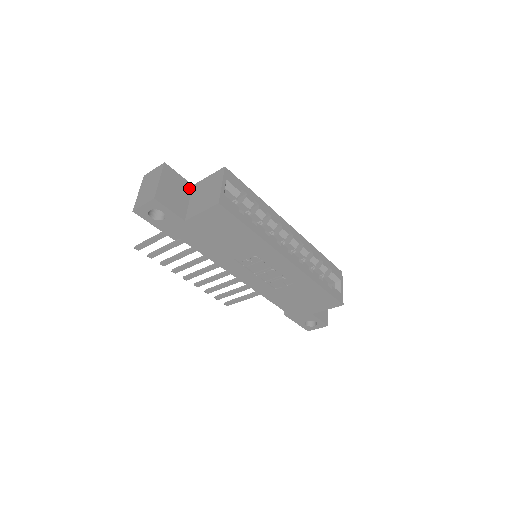
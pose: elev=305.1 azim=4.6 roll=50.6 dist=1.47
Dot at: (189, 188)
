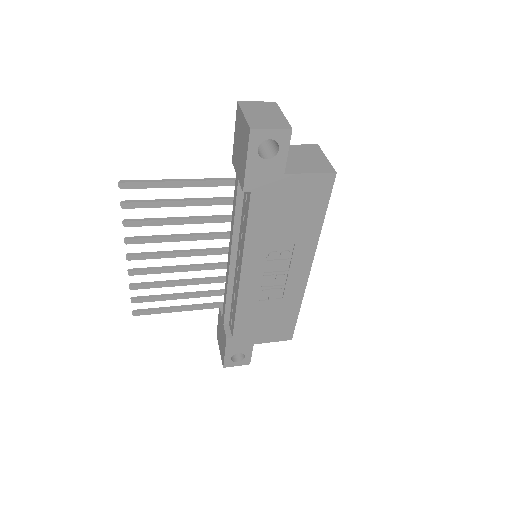
Dot at: occluded
